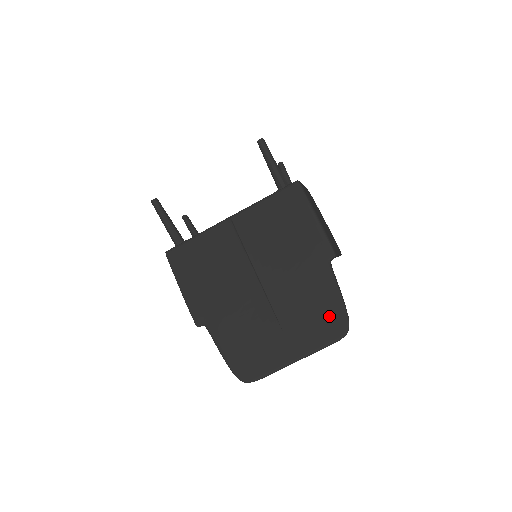
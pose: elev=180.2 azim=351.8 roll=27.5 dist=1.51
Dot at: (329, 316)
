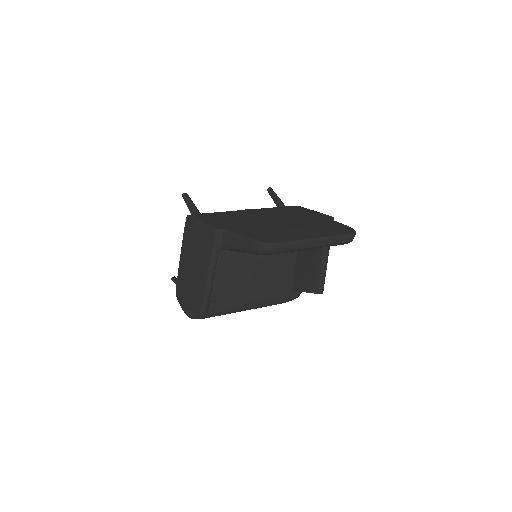
Dot at: (337, 228)
